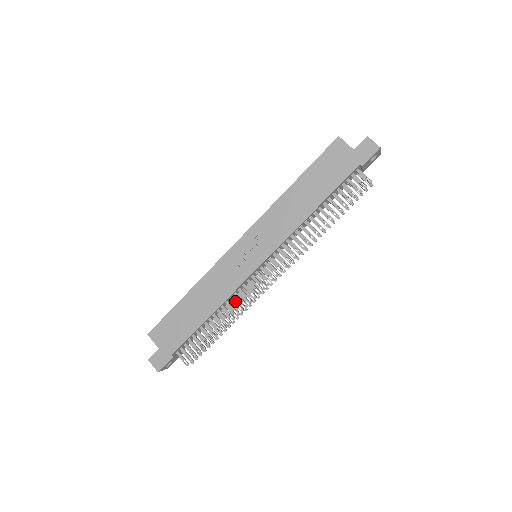
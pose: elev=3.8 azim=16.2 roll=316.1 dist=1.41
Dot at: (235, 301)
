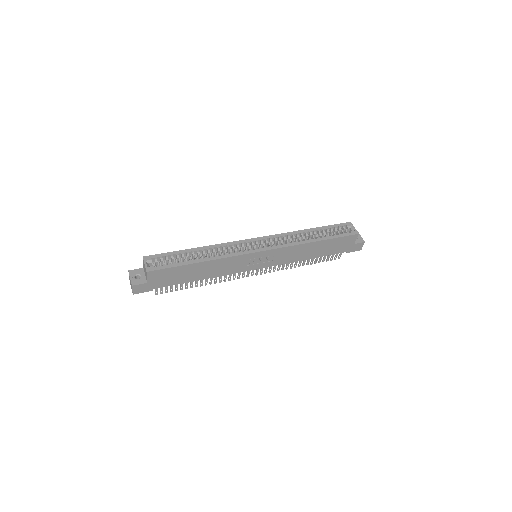
Dot at: occluded
